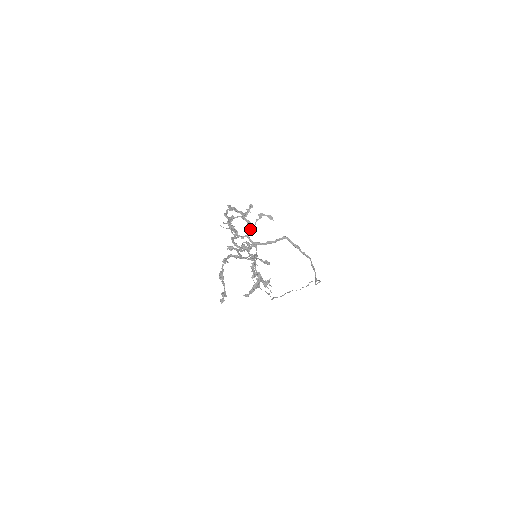
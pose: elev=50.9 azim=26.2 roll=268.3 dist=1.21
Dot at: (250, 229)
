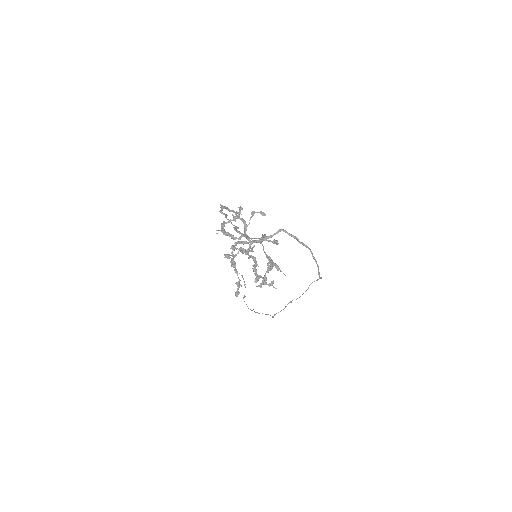
Dot at: (246, 228)
